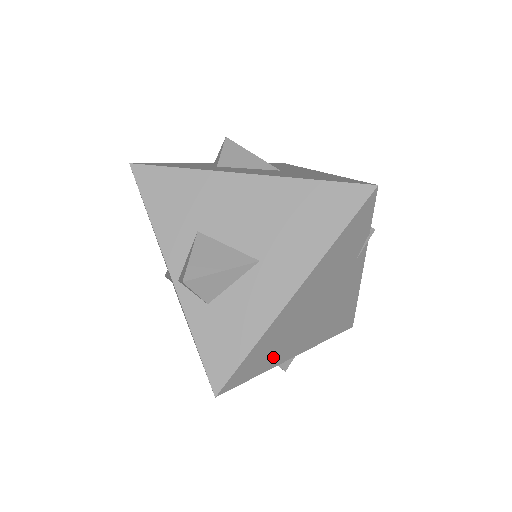
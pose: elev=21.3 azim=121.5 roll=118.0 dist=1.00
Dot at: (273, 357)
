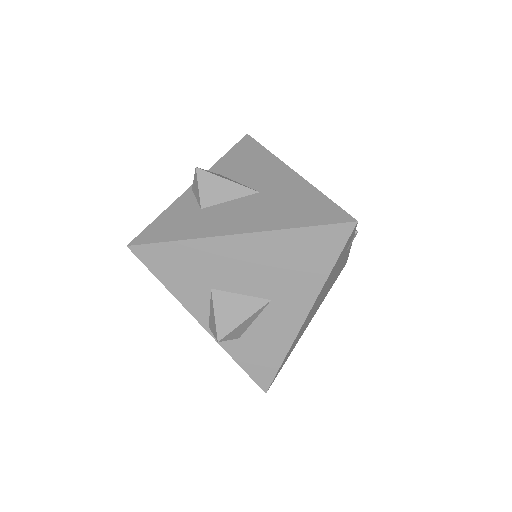
Dot at: occluded
